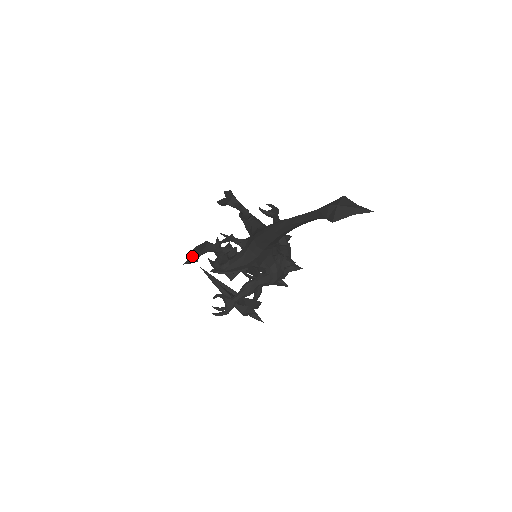
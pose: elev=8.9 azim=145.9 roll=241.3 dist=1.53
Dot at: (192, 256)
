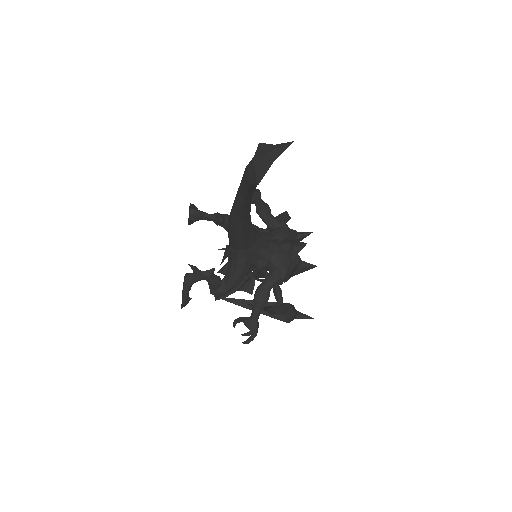
Dot at: (182, 297)
